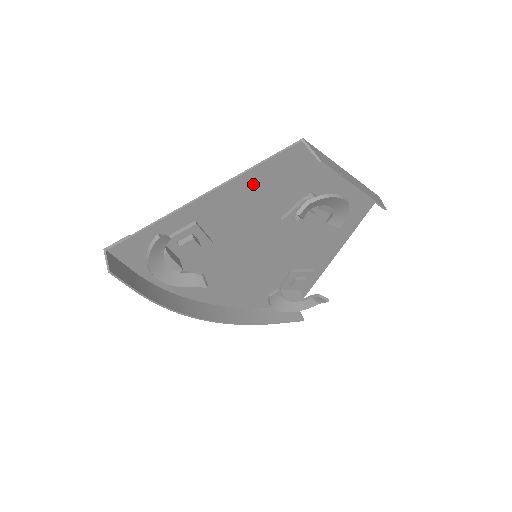
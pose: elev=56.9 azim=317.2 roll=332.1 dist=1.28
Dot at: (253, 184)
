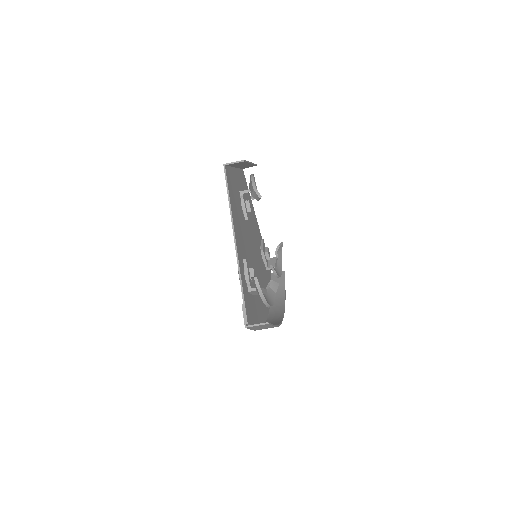
Dot at: (234, 211)
